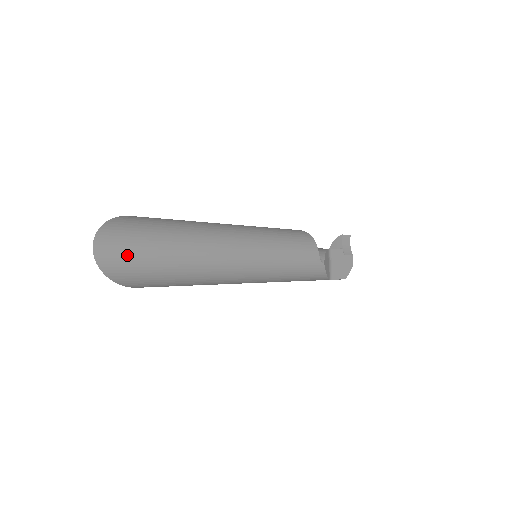
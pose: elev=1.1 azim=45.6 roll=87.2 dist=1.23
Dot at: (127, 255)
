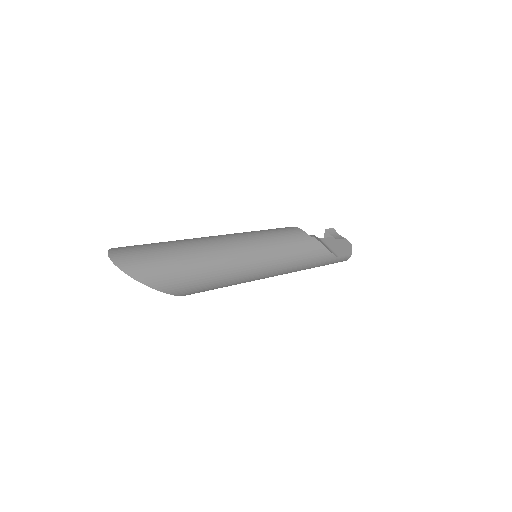
Dot at: (138, 258)
